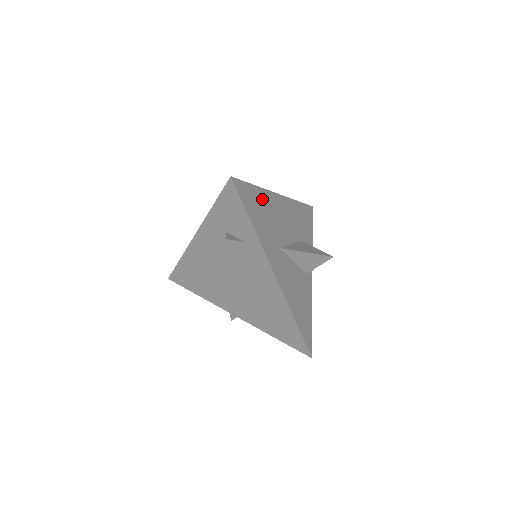
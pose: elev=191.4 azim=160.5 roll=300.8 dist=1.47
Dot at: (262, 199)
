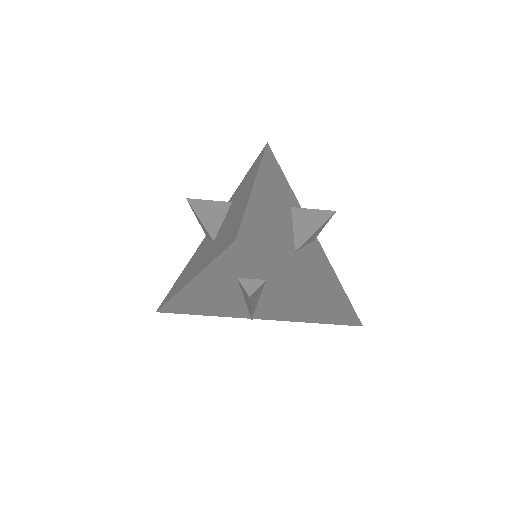
Dot at: (257, 216)
